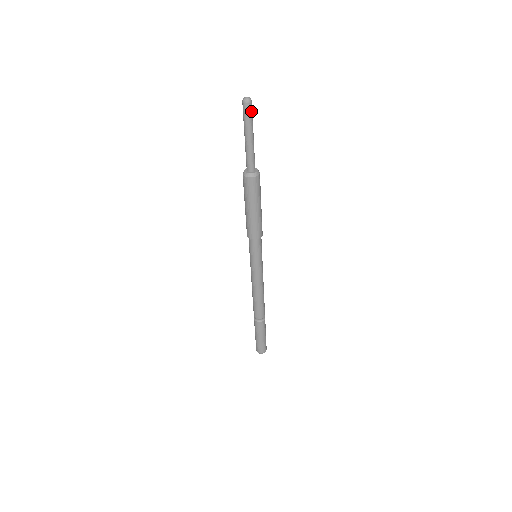
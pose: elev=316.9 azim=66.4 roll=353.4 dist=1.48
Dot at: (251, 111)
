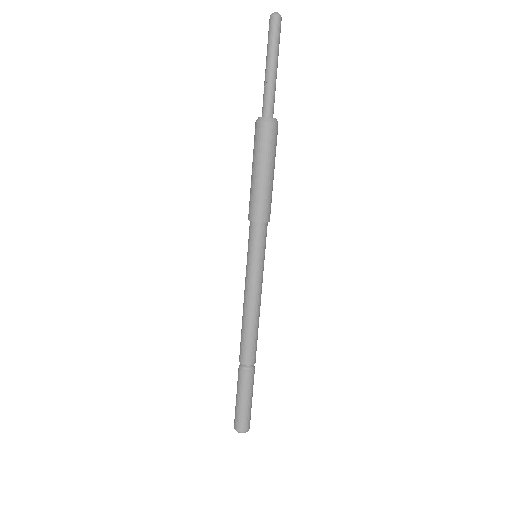
Dot at: (280, 31)
